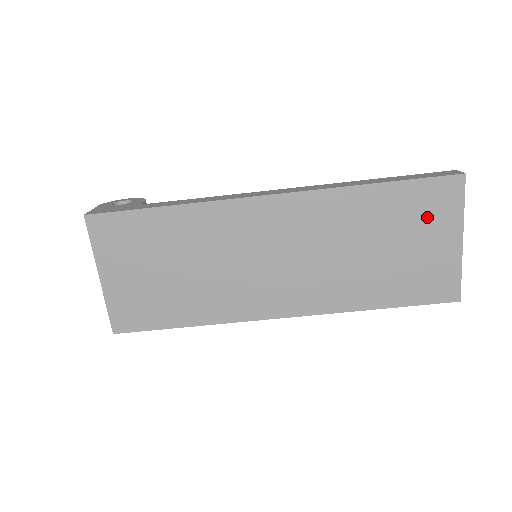
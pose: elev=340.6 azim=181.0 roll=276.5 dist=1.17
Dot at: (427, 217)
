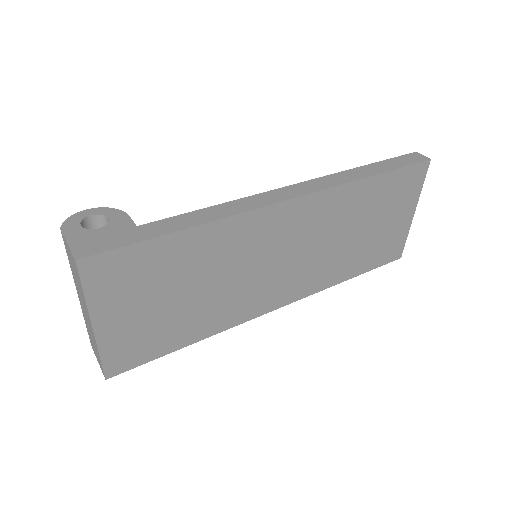
Dot at: (399, 198)
